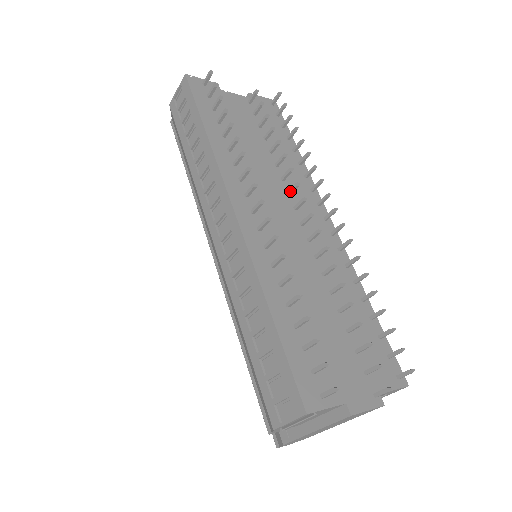
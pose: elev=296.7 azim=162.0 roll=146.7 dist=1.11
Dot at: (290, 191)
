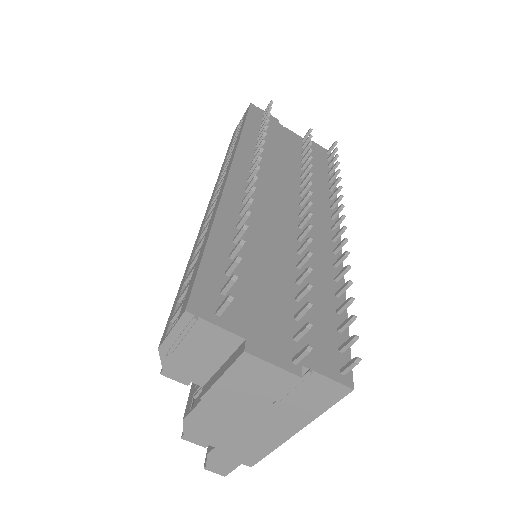
Dot at: (302, 191)
